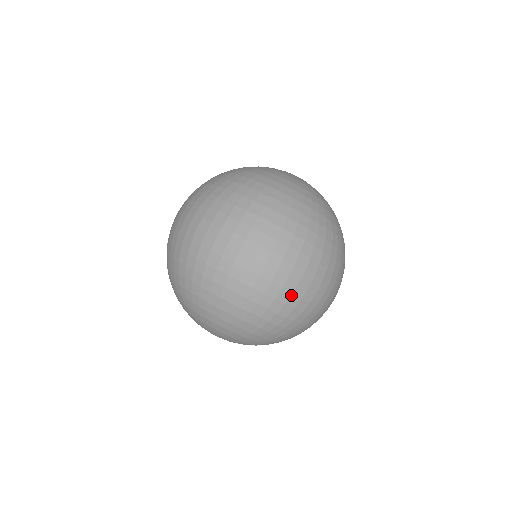
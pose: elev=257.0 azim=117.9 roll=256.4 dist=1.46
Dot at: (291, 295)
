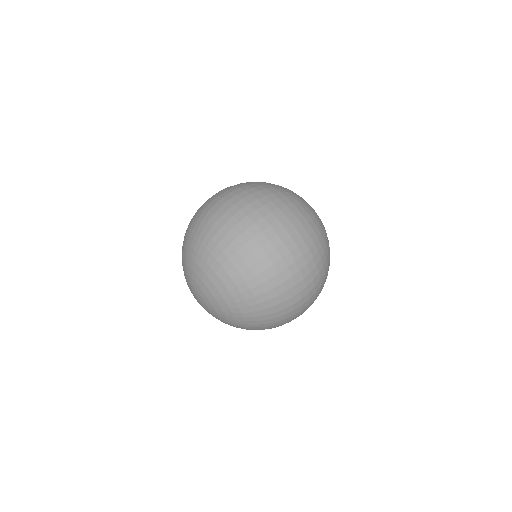
Dot at: (292, 315)
